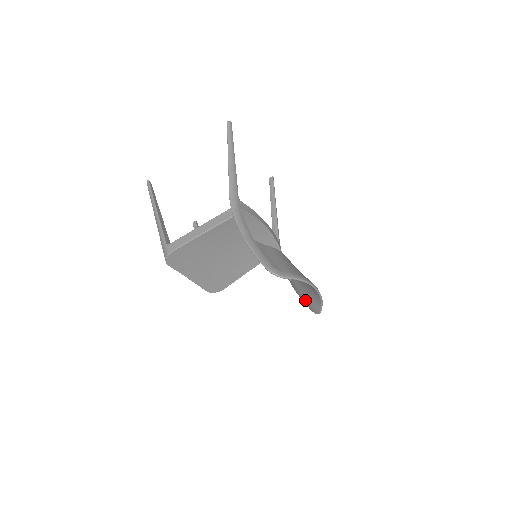
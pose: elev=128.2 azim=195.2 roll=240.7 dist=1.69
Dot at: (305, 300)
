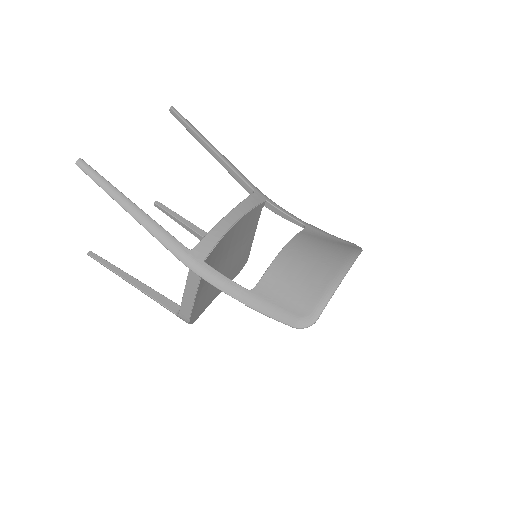
Dot at: occluded
